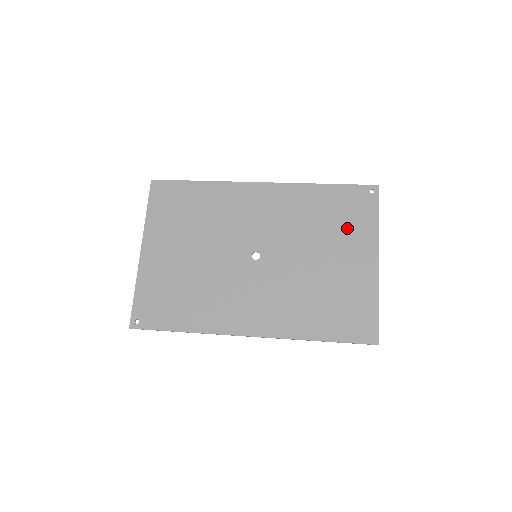
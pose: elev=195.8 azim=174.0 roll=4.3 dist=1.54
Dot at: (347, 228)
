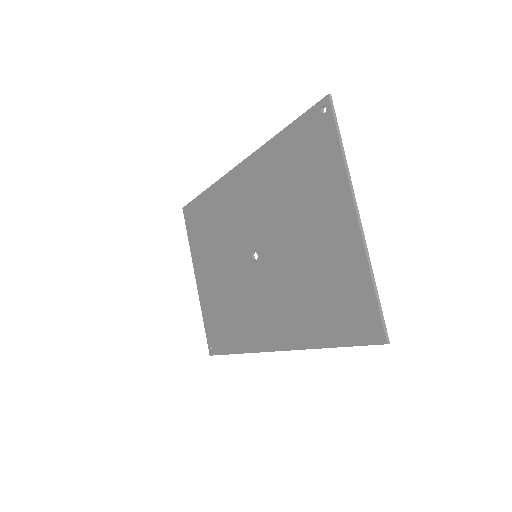
Dot at: (313, 182)
